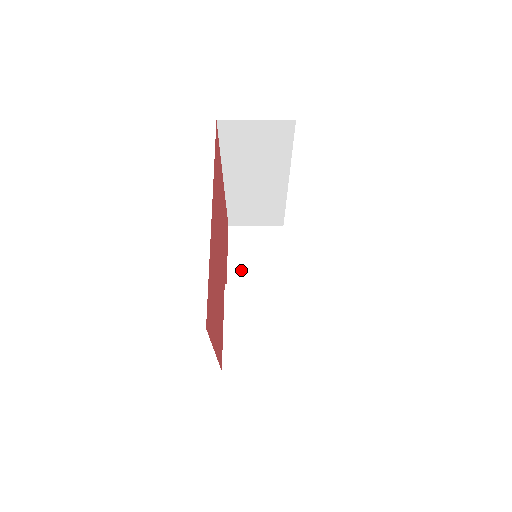
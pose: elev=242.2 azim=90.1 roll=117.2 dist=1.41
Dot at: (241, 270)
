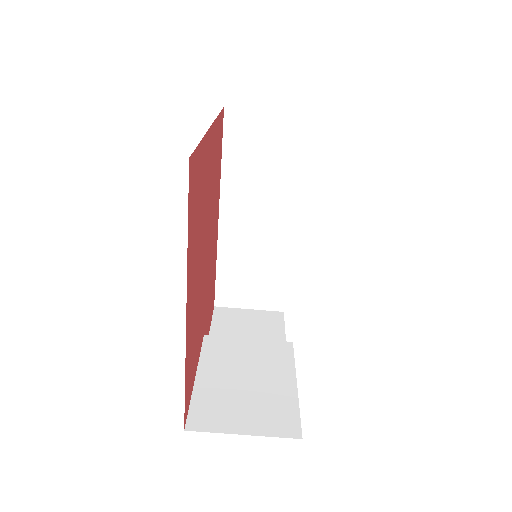
Dot at: occluded
